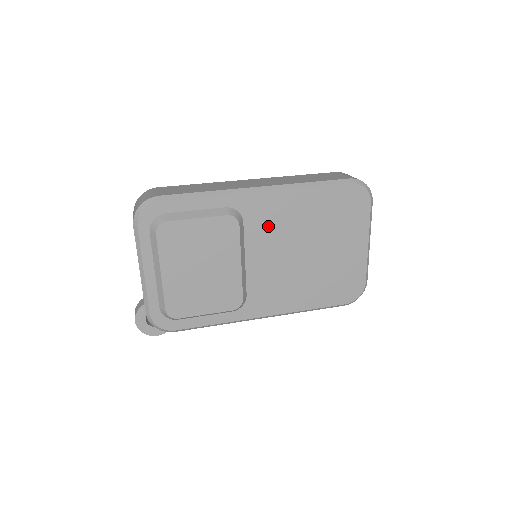
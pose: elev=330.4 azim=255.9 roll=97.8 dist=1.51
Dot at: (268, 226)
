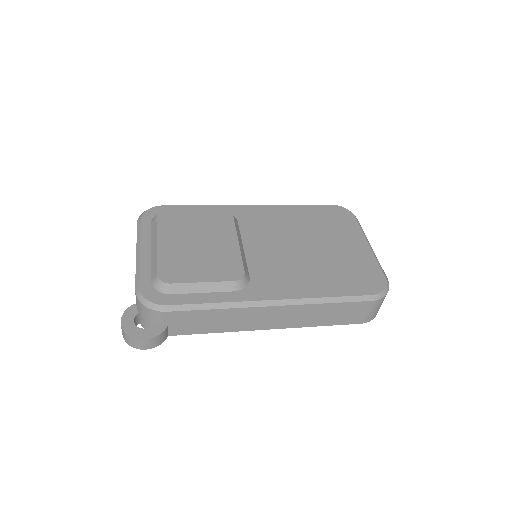
Dot at: (262, 226)
